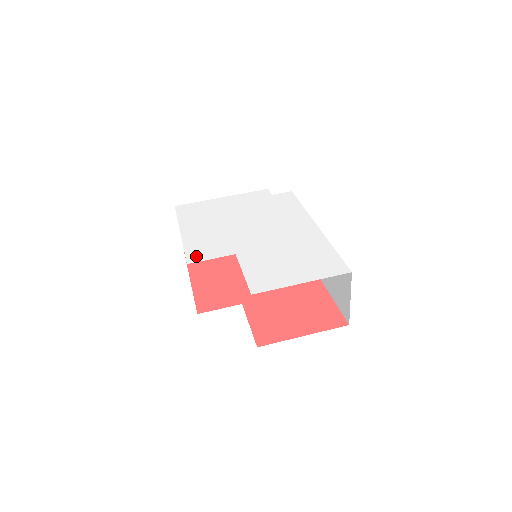
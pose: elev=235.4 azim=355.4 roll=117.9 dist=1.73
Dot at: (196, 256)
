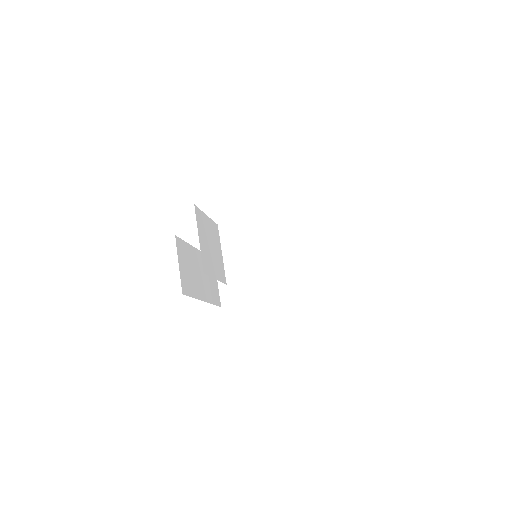
Dot at: occluded
